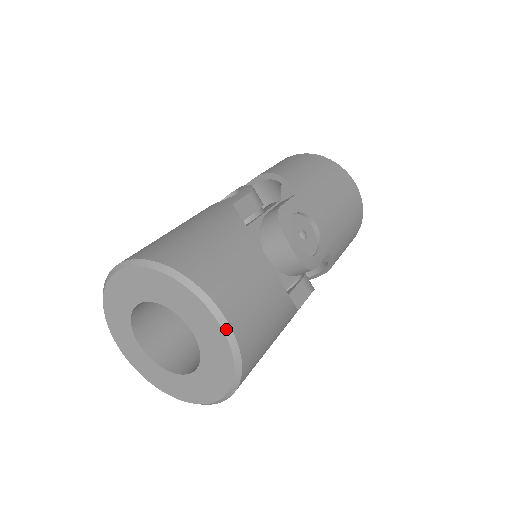
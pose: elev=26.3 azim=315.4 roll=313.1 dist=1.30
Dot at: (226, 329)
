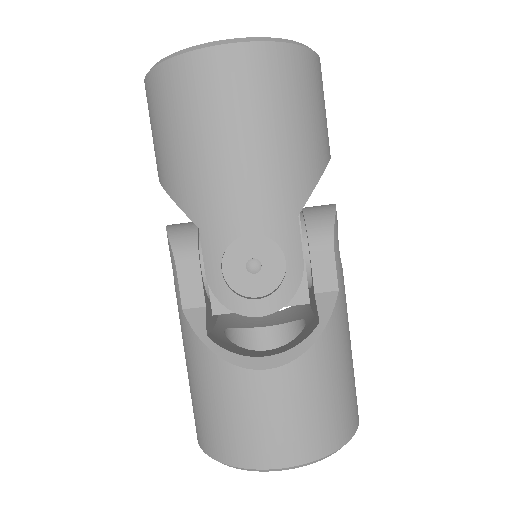
Dot at: occluded
